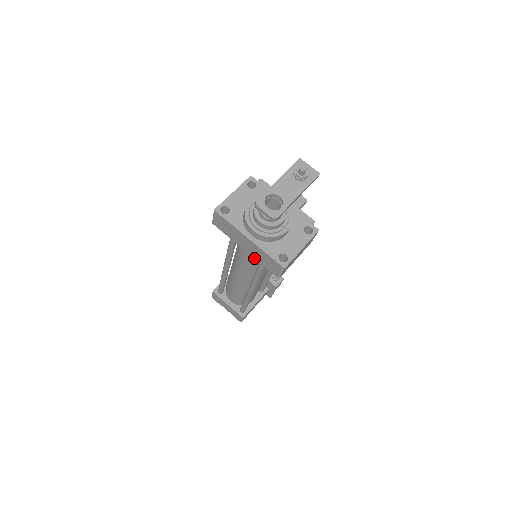
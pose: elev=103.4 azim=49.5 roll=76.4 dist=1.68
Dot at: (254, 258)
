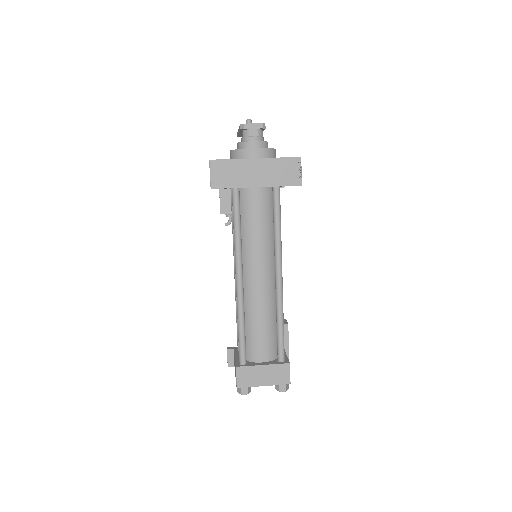
Dot at: (269, 186)
